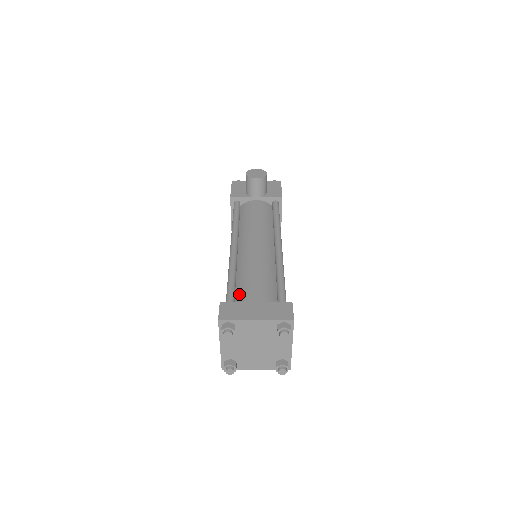
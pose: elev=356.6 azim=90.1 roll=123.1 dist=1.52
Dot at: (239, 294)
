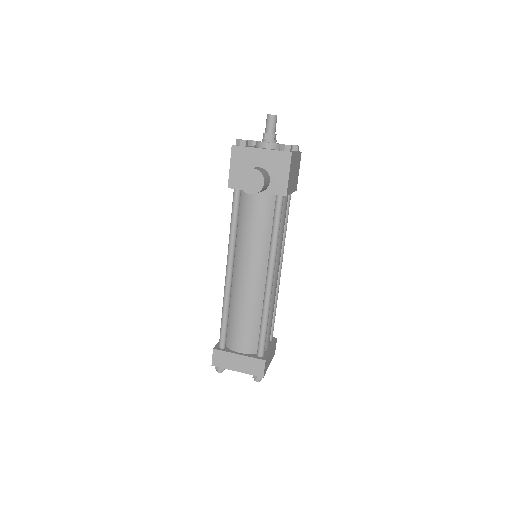
Dot at: (230, 333)
